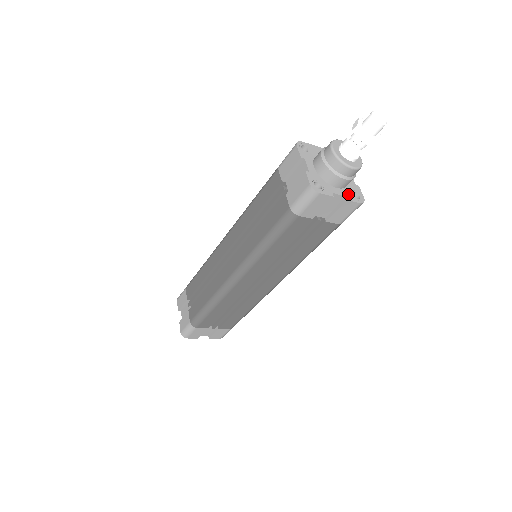
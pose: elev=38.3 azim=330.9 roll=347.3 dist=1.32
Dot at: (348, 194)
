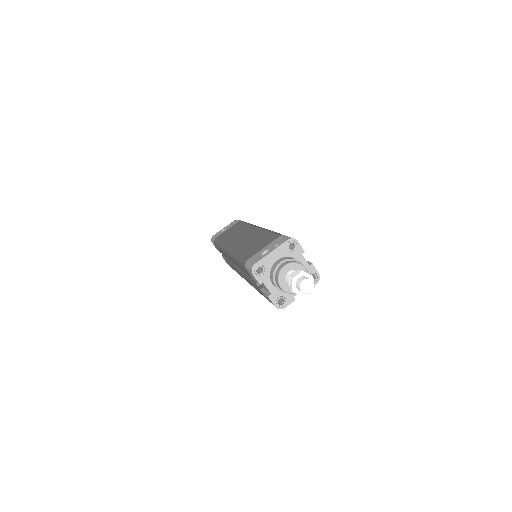
Dot at: occluded
